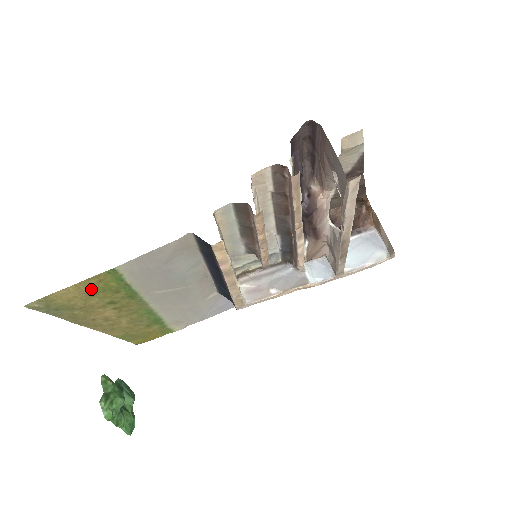
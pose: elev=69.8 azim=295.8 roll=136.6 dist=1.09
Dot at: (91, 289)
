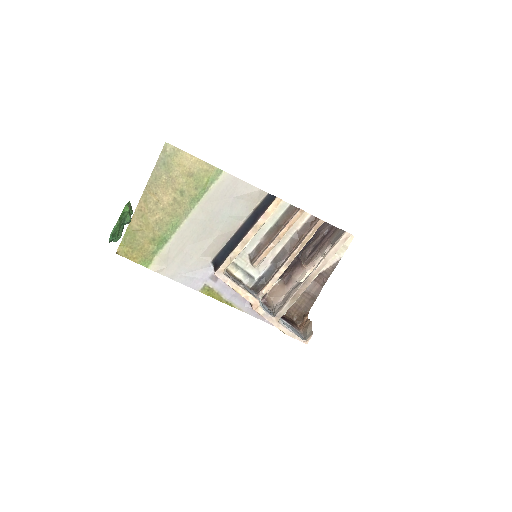
Dot at: (196, 171)
